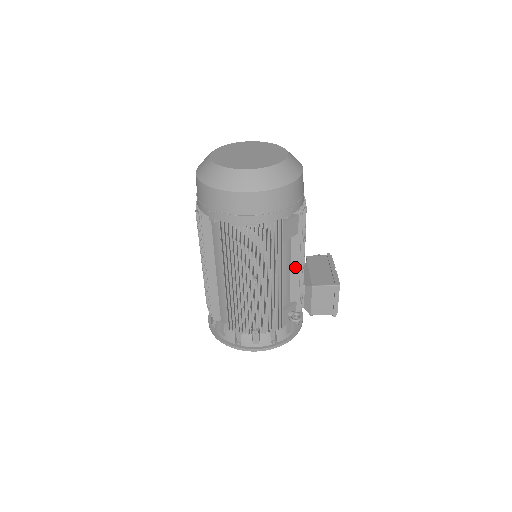
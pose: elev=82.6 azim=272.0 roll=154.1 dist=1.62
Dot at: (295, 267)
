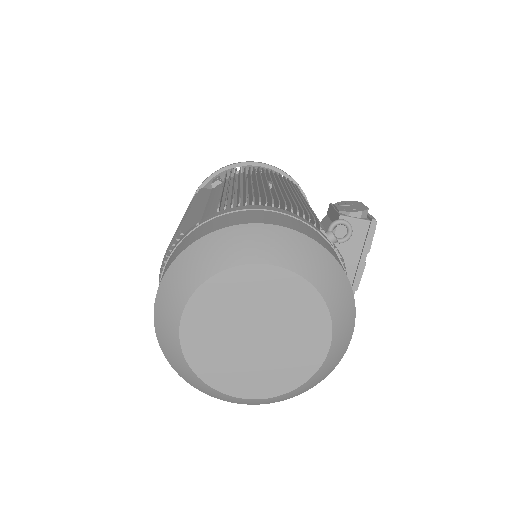
Dot at: occluded
